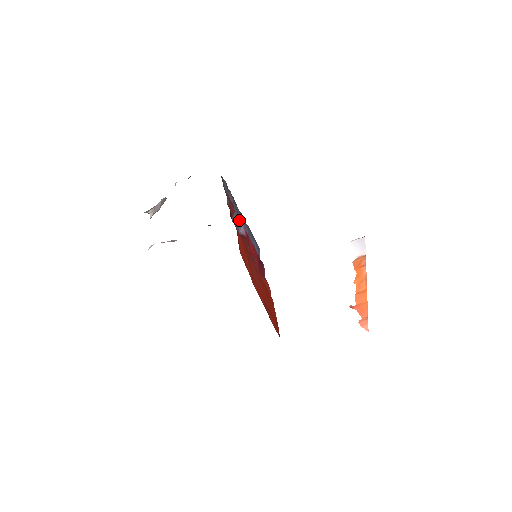
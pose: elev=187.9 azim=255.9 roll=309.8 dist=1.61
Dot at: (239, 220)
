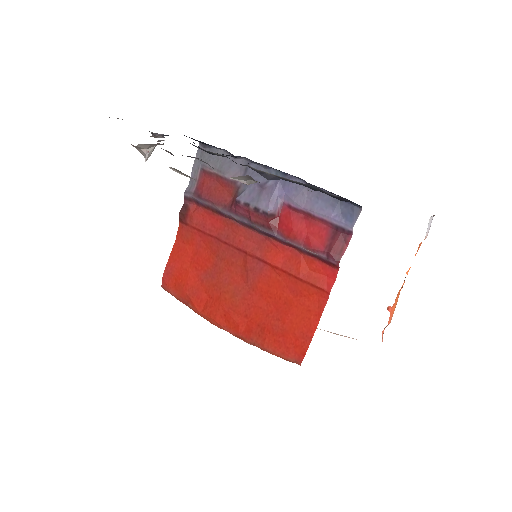
Dot at: (274, 192)
